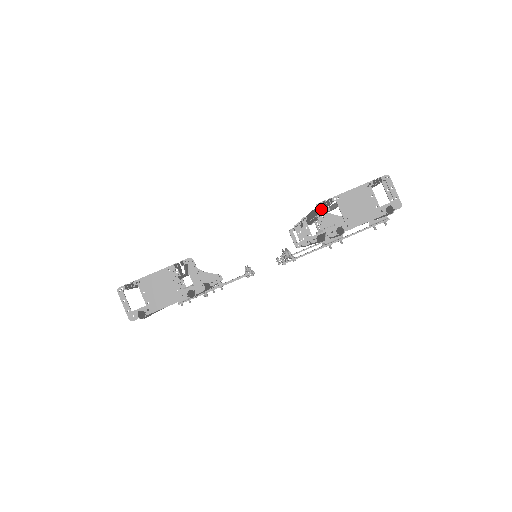
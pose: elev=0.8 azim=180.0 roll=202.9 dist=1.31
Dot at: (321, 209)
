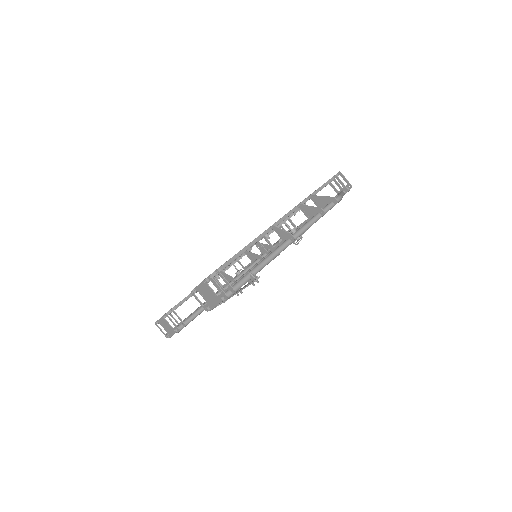
Dot at: (194, 295)
